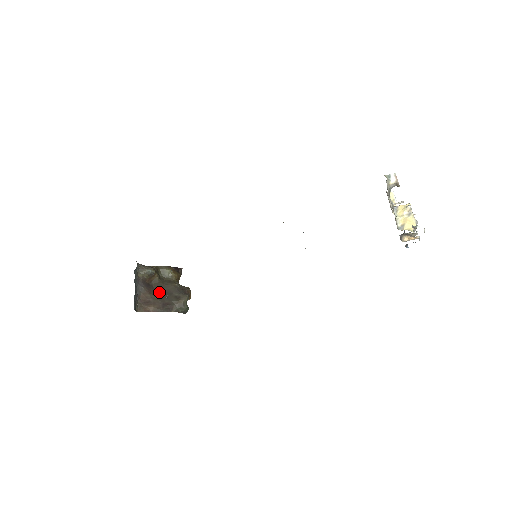
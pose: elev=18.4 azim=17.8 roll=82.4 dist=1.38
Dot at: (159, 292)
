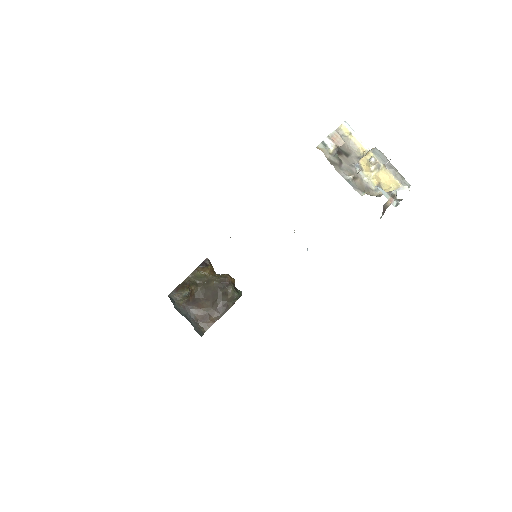
Dot at: (207, 299)
